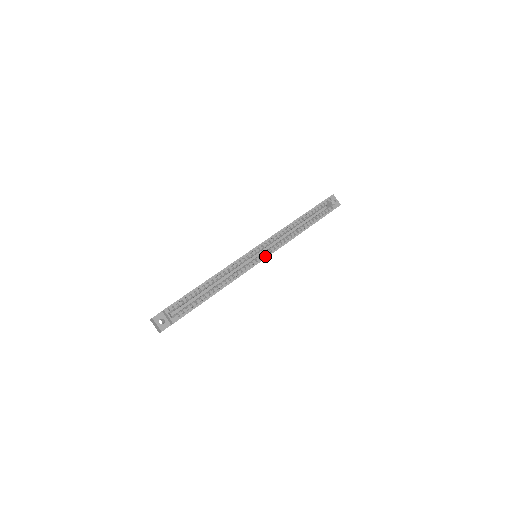
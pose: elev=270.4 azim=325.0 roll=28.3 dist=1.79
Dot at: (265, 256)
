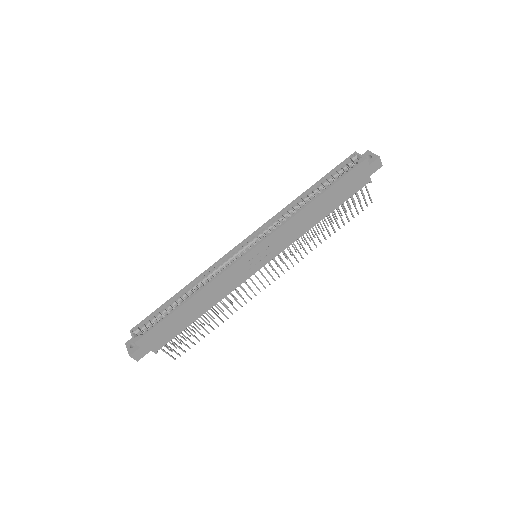
Dot at: (251, 248)
